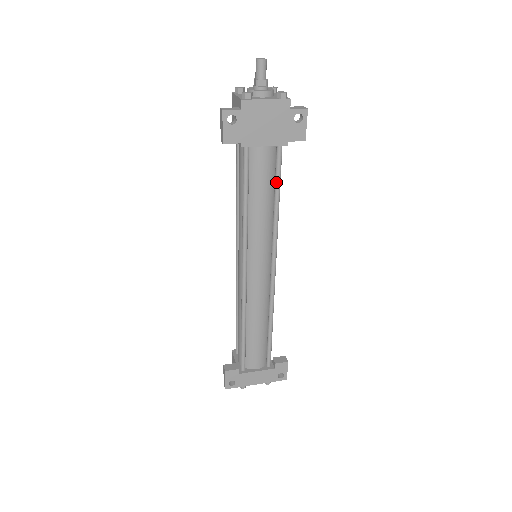
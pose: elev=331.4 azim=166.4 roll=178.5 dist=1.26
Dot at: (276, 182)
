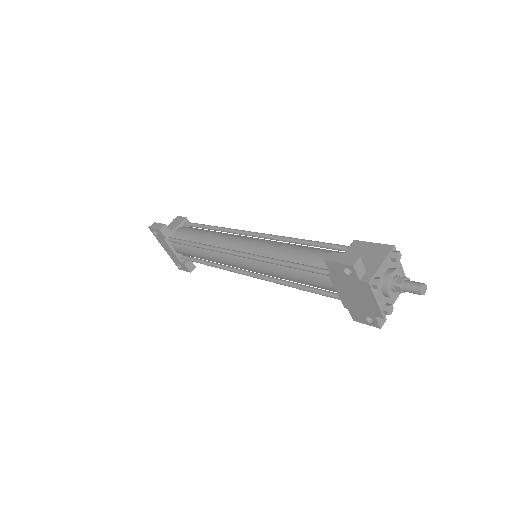
Dot at: (313, 290)
